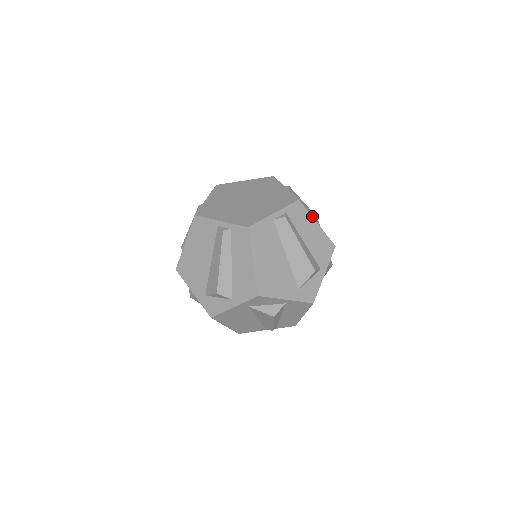
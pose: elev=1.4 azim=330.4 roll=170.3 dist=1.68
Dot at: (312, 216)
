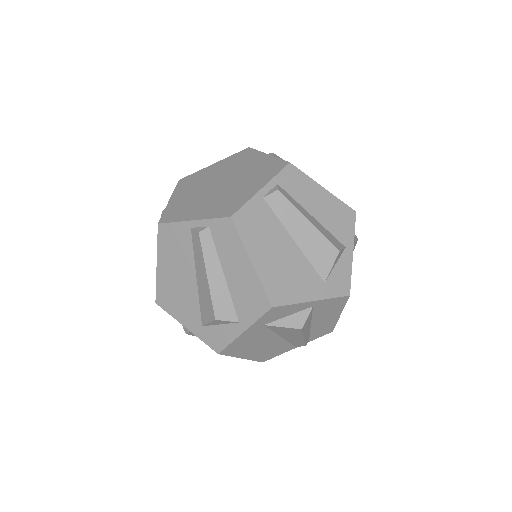
Dot at: occluded
